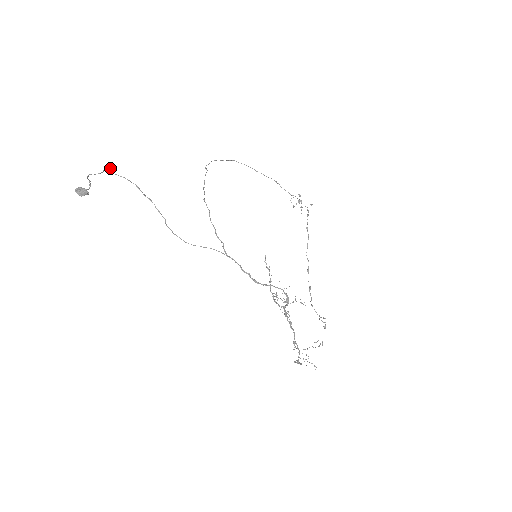
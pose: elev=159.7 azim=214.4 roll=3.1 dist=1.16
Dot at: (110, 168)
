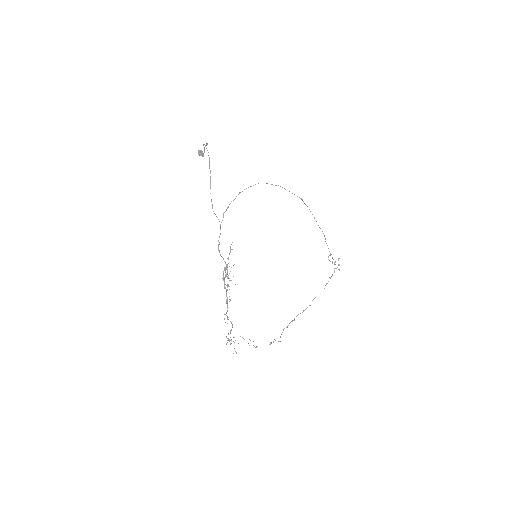
Dot at: occluded
